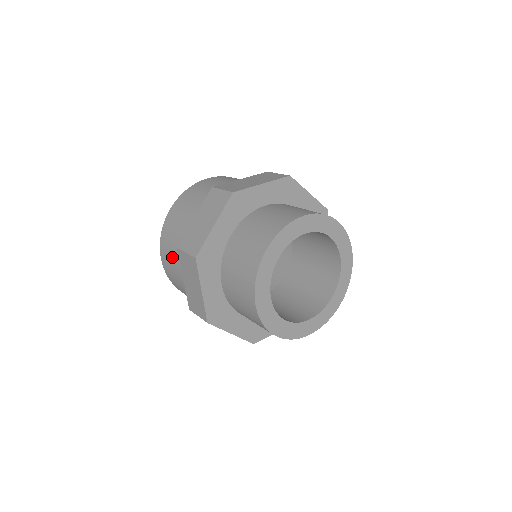
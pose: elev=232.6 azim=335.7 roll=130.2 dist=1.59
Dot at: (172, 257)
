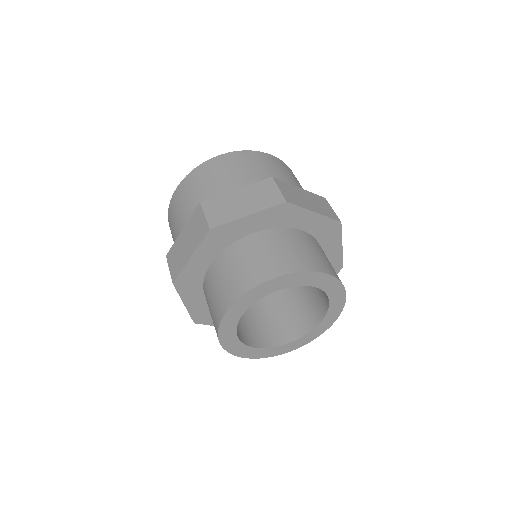
Dot at: (188, 199)
